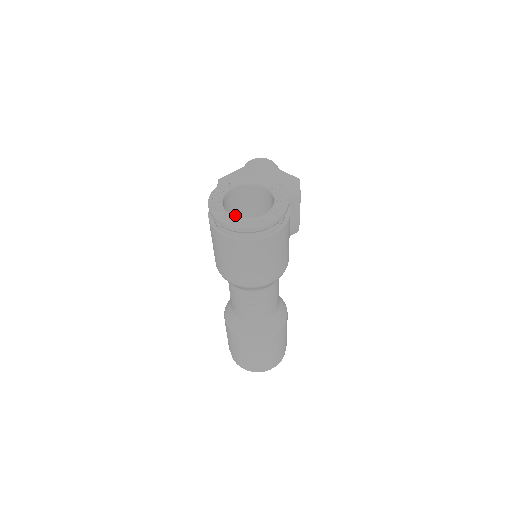
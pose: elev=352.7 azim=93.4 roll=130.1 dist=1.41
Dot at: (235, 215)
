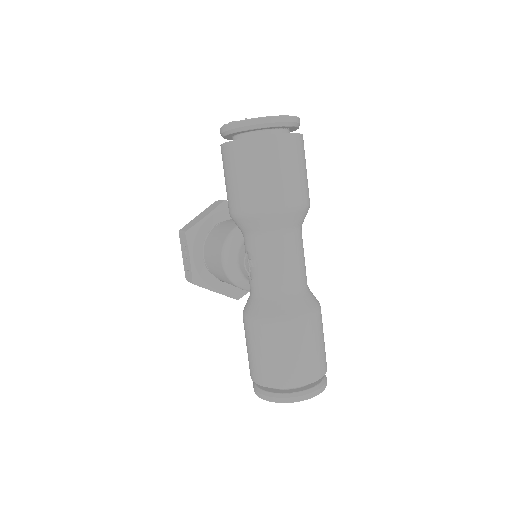
Dot at: occluded
